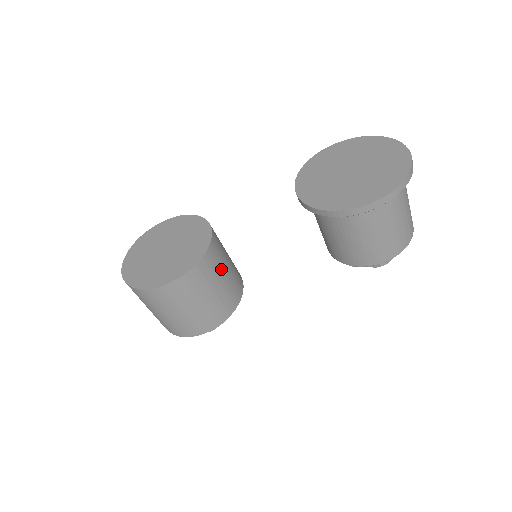
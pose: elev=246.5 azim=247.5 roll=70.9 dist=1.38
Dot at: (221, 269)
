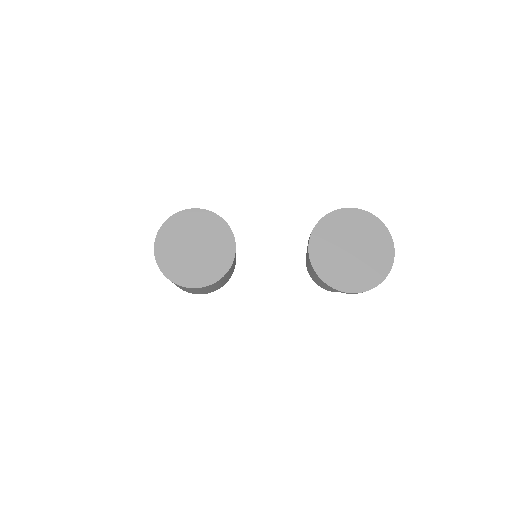
Dot at: (231, 270)
